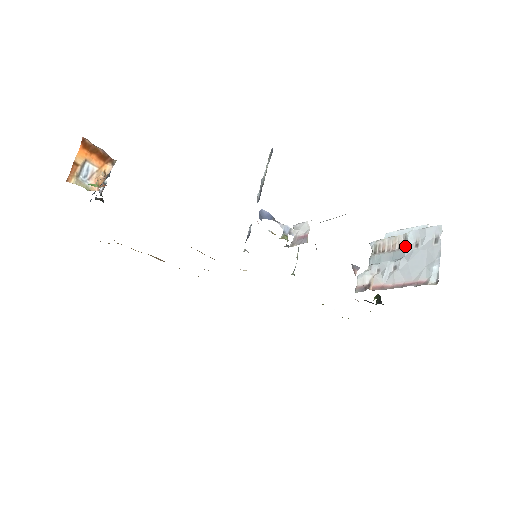
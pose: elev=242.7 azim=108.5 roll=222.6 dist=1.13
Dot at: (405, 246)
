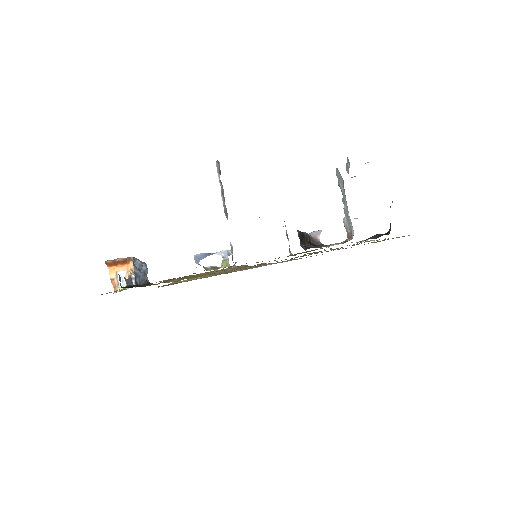
Dot at: (342, 190)
